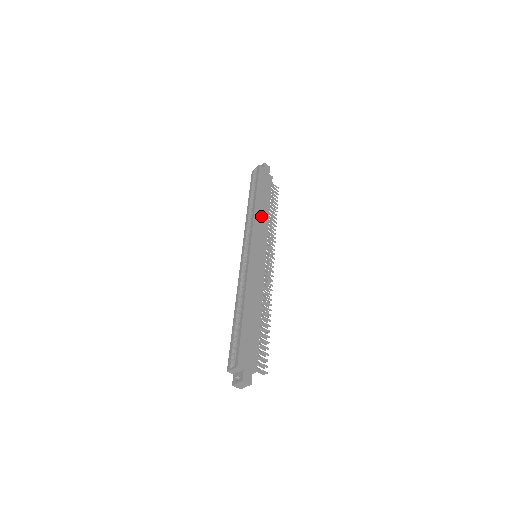
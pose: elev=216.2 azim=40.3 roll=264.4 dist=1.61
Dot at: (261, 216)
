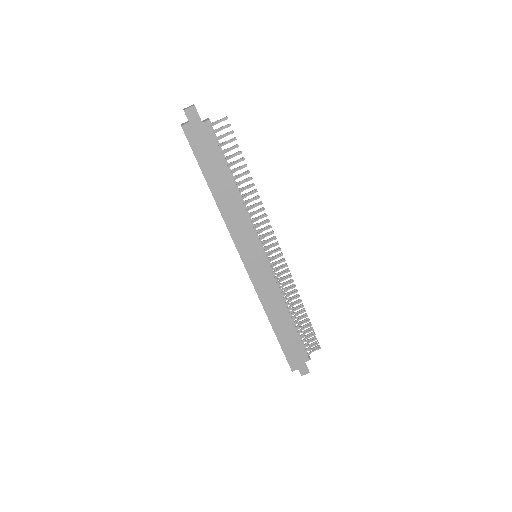
Dot at: (232, 211)
